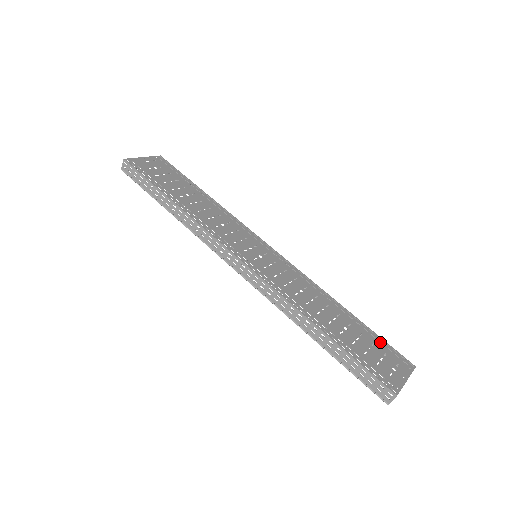
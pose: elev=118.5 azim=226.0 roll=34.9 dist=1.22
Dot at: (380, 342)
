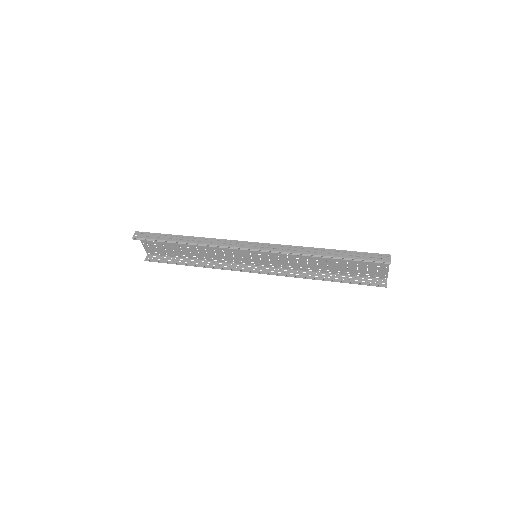
Dot at: (359, 279)
